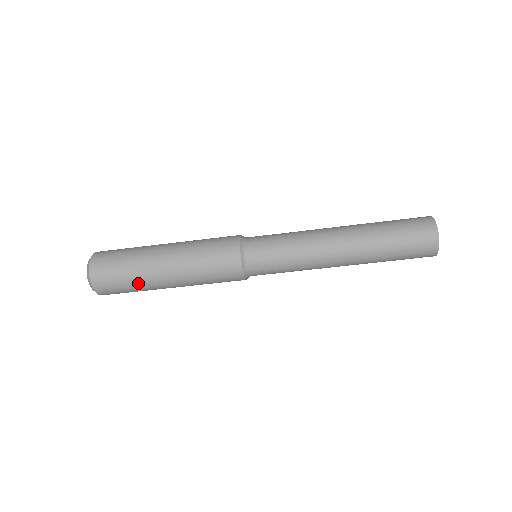
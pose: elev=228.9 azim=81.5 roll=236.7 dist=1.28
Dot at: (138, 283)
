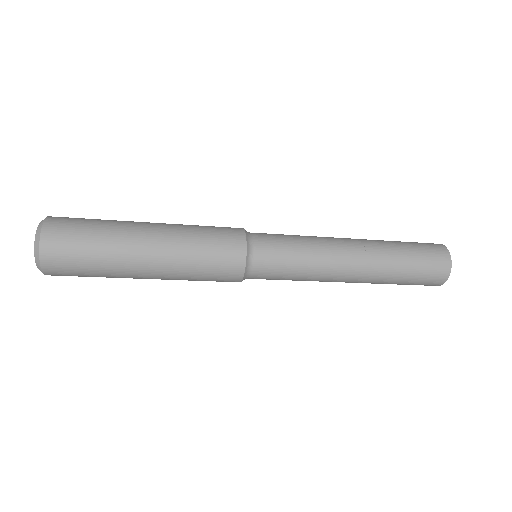
Dot at: (107, 263)
